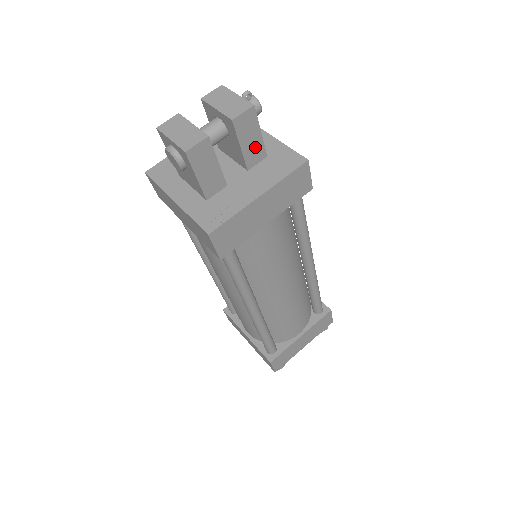
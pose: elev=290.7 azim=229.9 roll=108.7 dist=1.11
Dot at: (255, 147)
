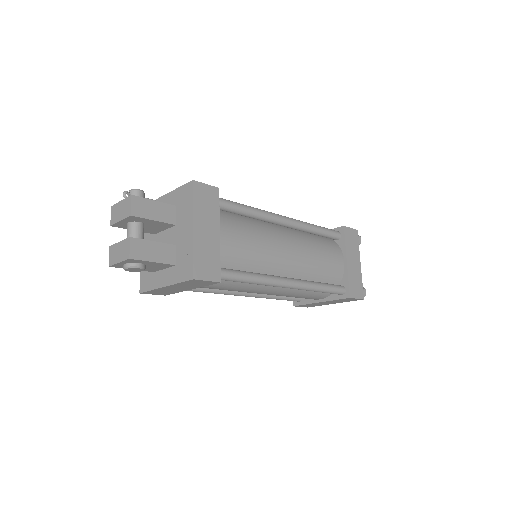
Dot at: (162, 211)
